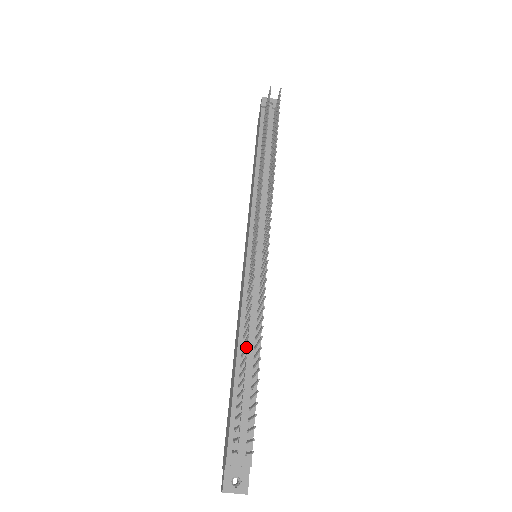
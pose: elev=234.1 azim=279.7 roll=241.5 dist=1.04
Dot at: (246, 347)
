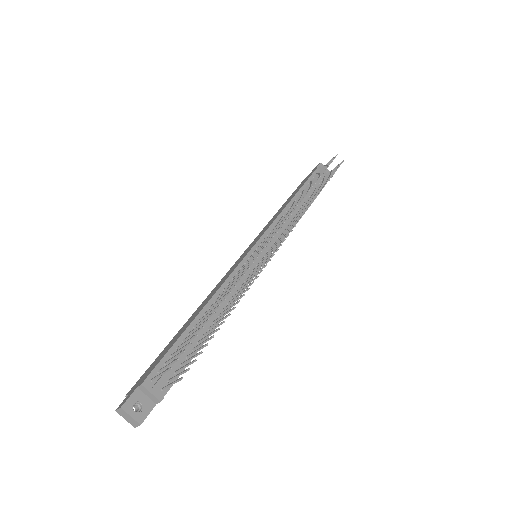
Dot at: (222, 300)
